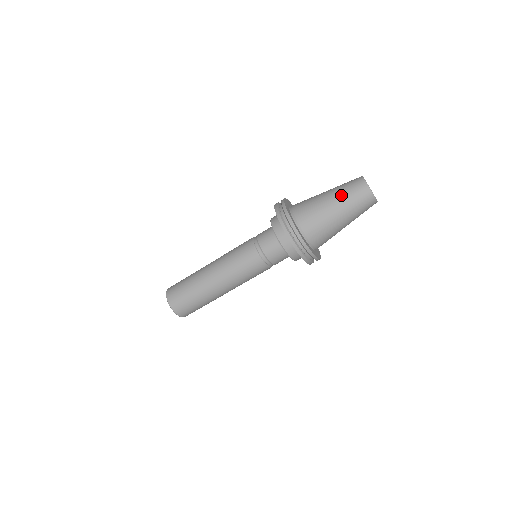
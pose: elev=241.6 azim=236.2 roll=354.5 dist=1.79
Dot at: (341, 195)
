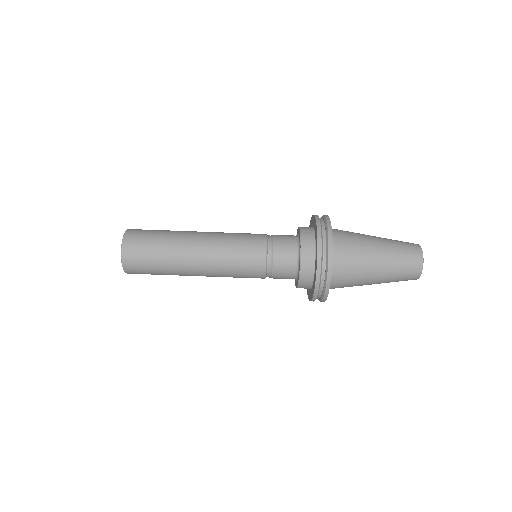
Dot at: (392, 248)
